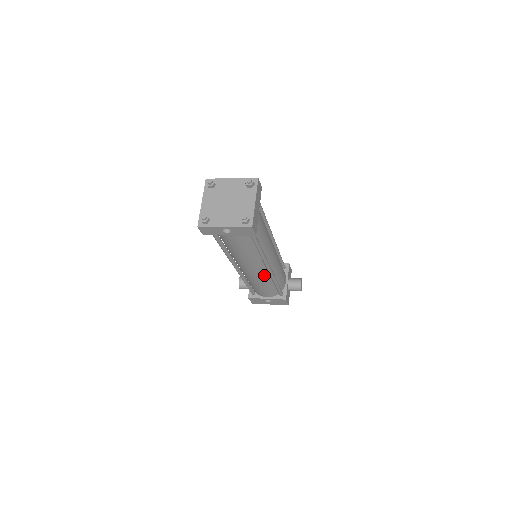
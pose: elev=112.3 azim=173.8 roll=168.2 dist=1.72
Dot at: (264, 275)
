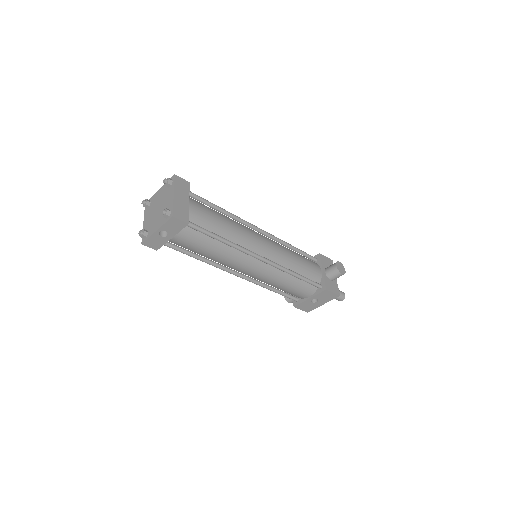
Dot at: (269, 270)
